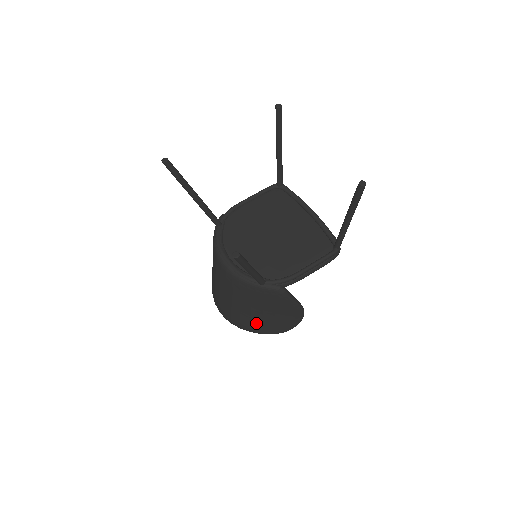
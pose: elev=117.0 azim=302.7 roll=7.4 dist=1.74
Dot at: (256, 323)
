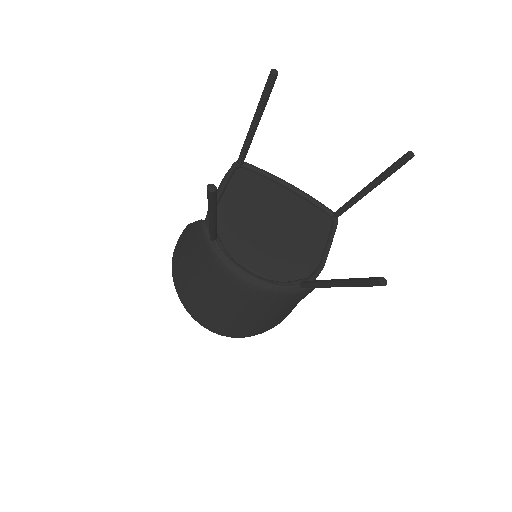
Dot at: (268, 325)
